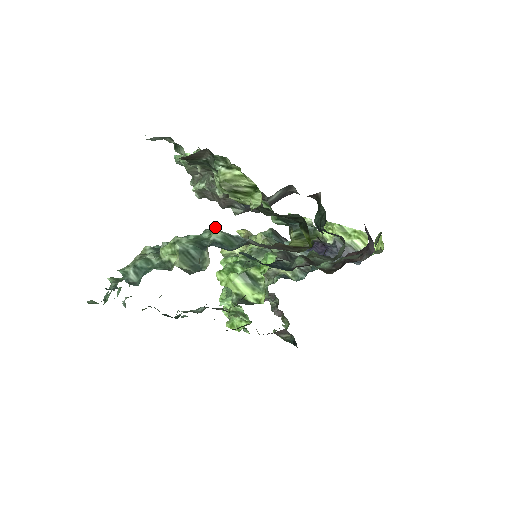
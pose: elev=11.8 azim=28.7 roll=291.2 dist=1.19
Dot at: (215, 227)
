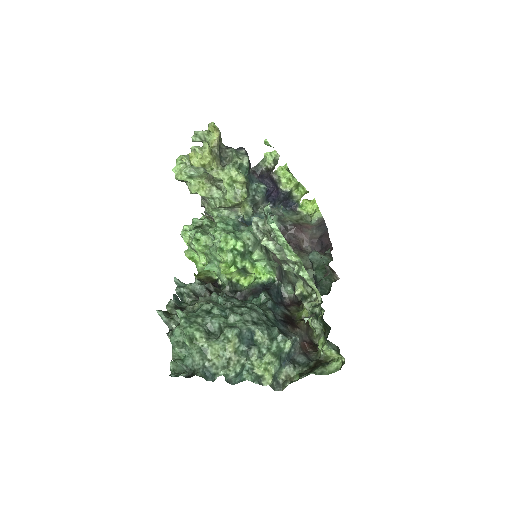
Dot at: (291, 342)
